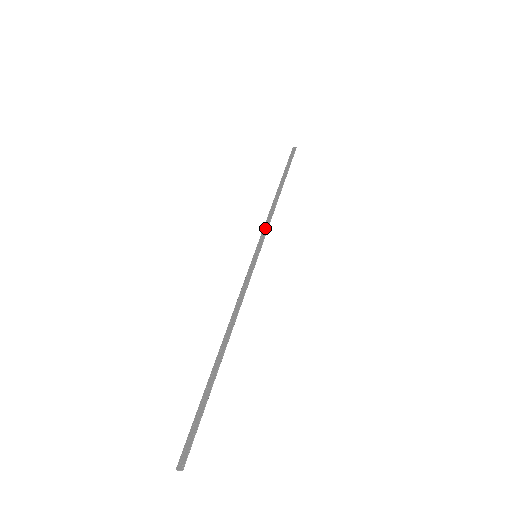
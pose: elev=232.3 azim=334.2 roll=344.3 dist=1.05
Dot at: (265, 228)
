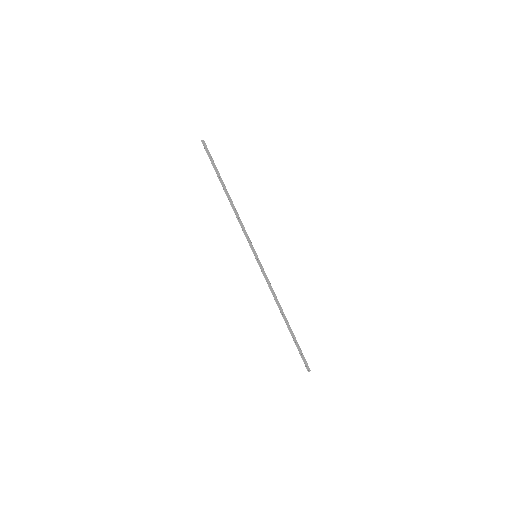
Dot at: (246, 233)
